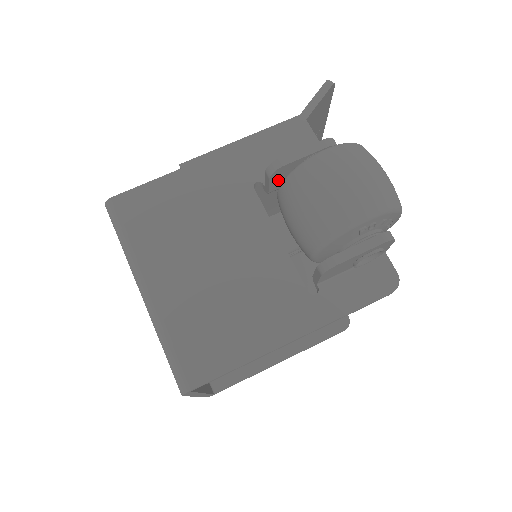
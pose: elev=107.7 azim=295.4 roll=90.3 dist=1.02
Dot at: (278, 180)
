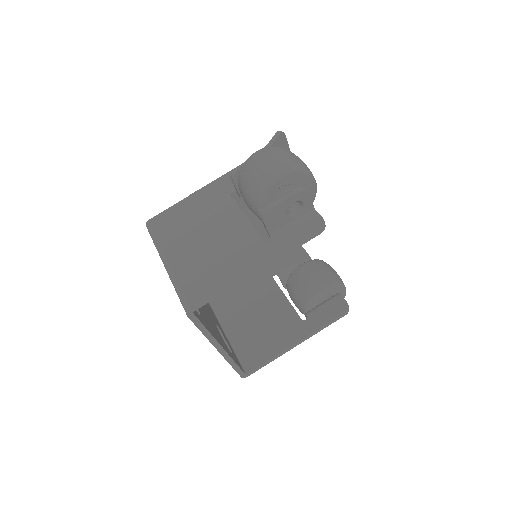
Dot at: occluded
